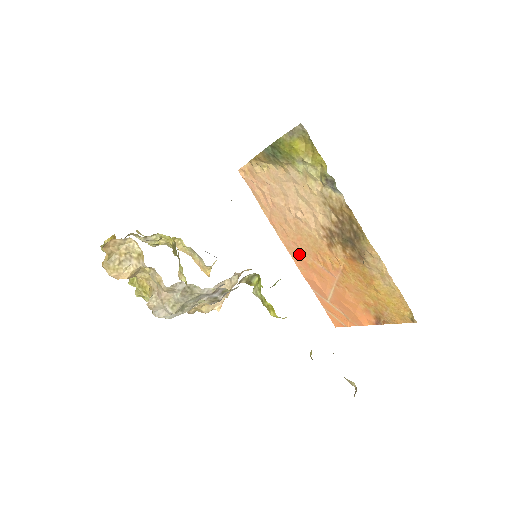
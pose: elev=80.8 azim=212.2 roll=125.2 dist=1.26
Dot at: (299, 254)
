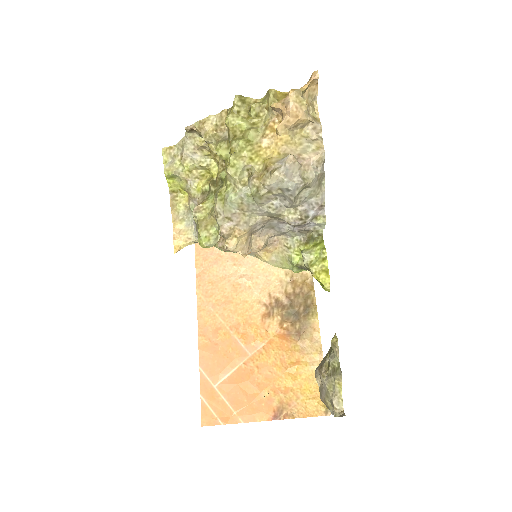
Dot at: (213, 319)
